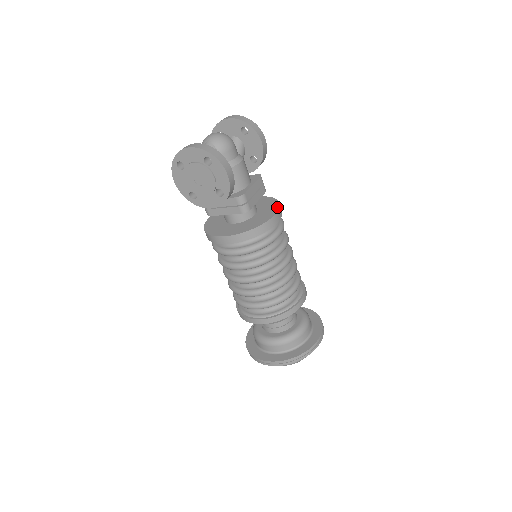
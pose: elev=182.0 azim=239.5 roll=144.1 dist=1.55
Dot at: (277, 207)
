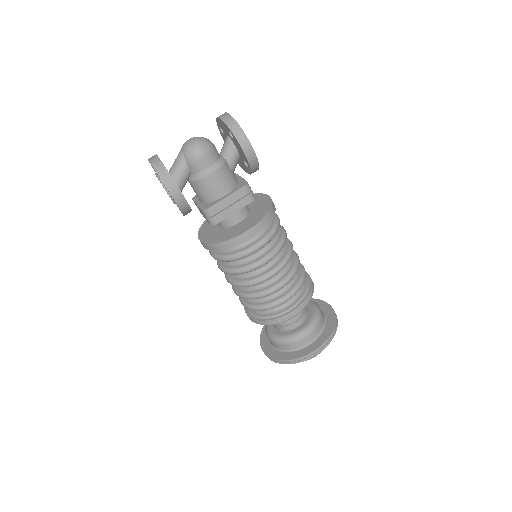
Dot at: (256, 222)
